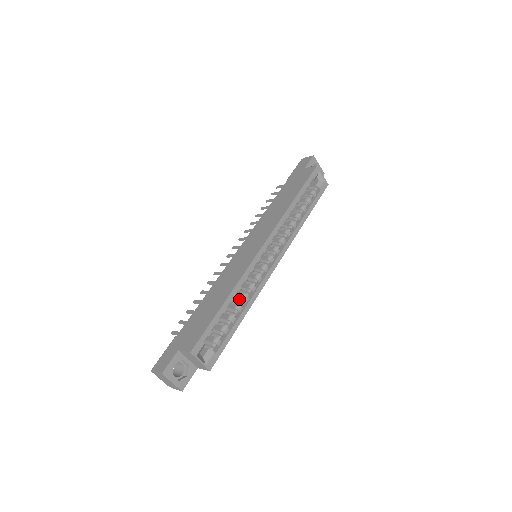
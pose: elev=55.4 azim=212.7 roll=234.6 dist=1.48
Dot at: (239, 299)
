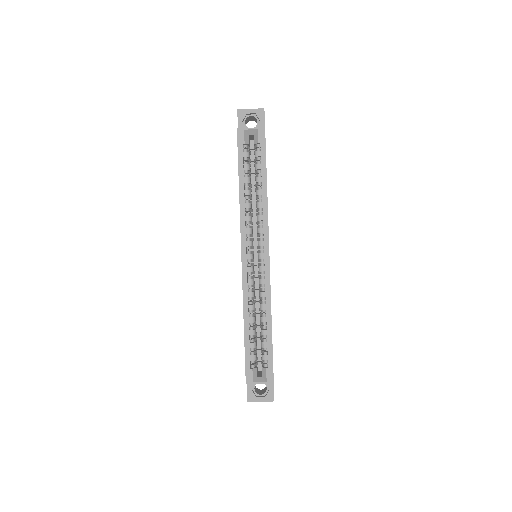
Dot at: (261, 310)
